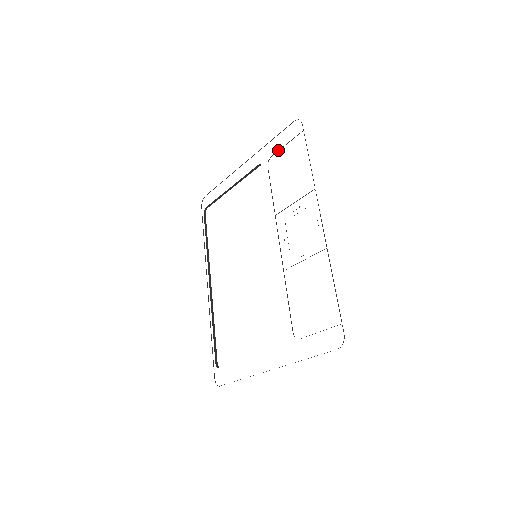
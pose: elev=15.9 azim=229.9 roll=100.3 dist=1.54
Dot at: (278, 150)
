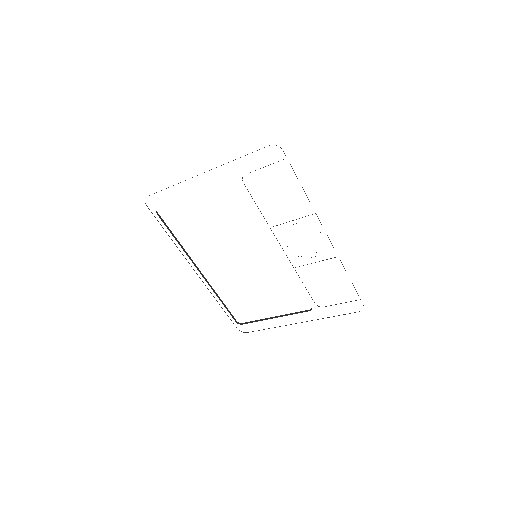
Dot at: occluded
